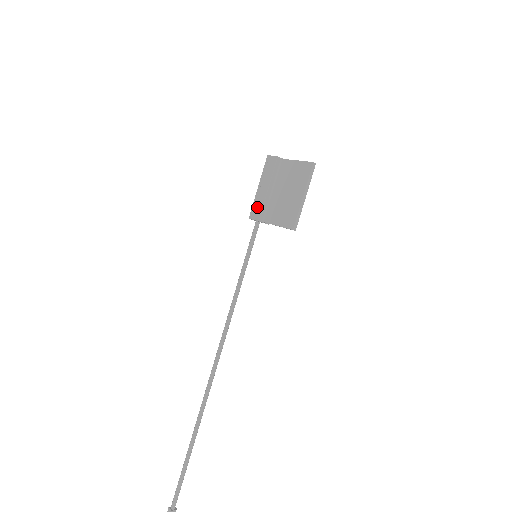
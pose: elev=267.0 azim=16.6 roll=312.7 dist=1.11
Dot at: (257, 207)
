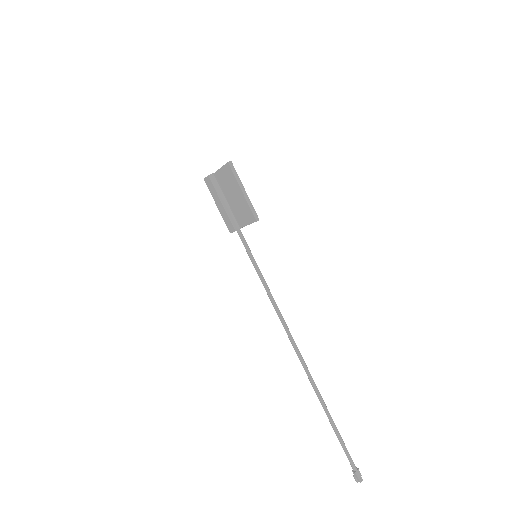
Dot at: (227, 222)
